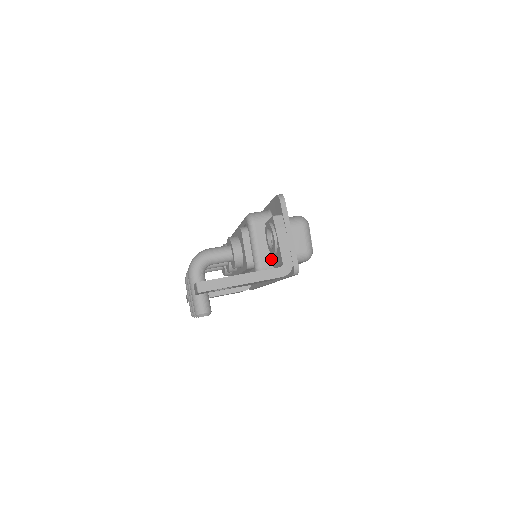
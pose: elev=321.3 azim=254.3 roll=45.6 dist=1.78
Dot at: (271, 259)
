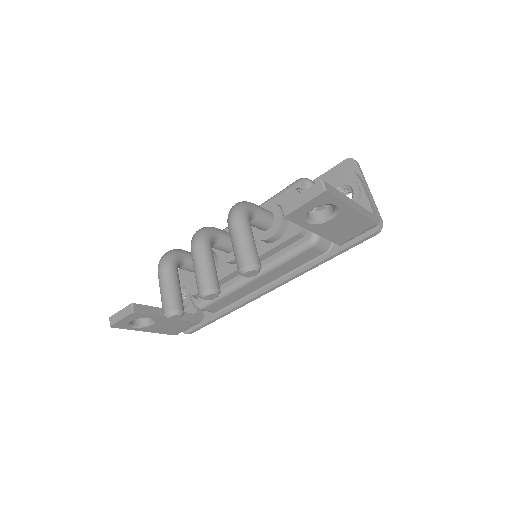
Dot at: occluded
